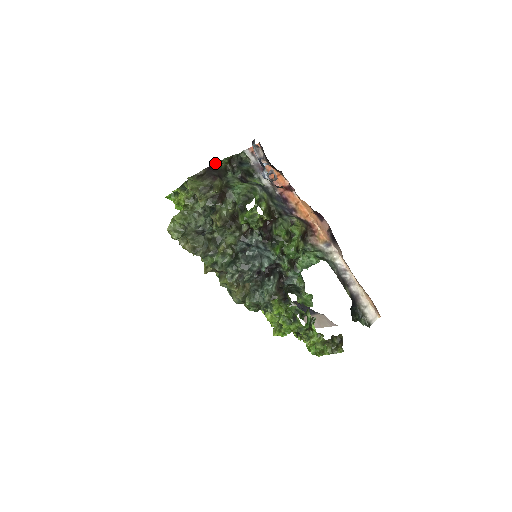
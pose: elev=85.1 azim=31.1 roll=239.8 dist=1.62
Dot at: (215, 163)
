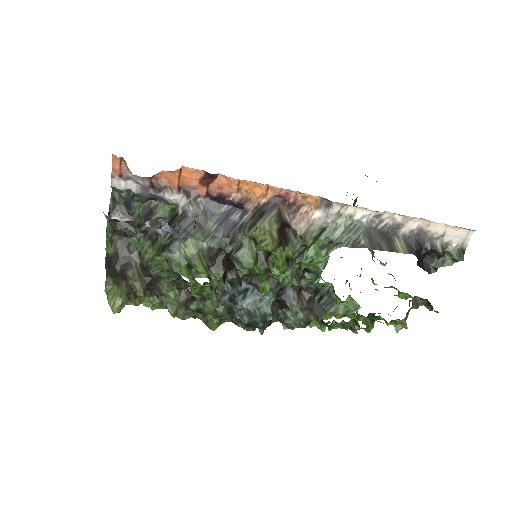
Dot at: occluded
